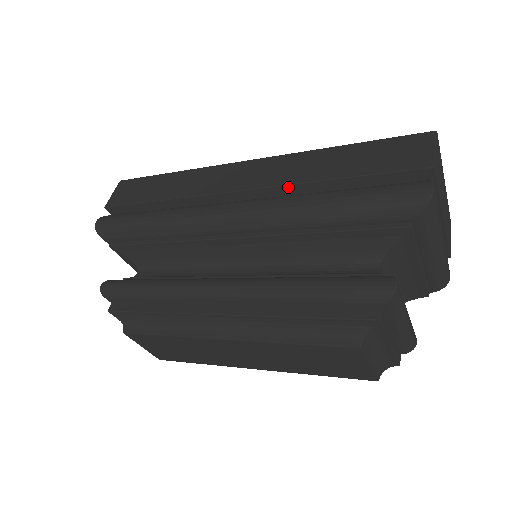
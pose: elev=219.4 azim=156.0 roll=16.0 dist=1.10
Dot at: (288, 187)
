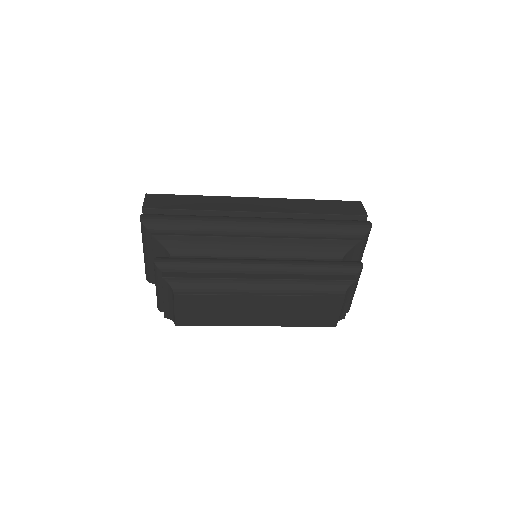
Dot at: (291, 214)
